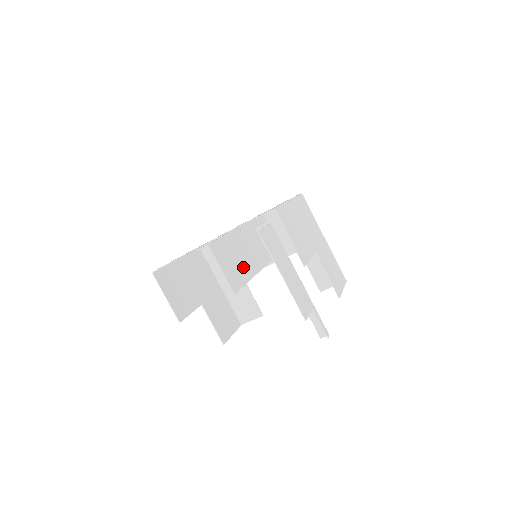
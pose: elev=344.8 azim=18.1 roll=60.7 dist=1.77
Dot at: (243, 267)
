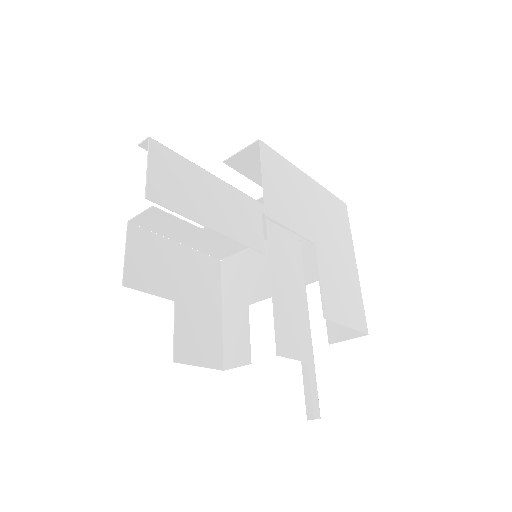
Dot at: (195, 204)
